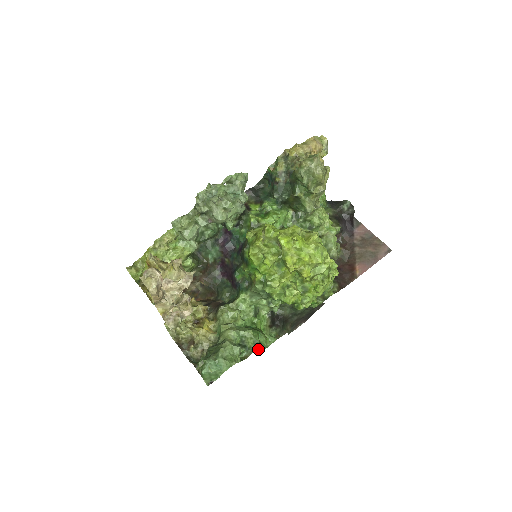
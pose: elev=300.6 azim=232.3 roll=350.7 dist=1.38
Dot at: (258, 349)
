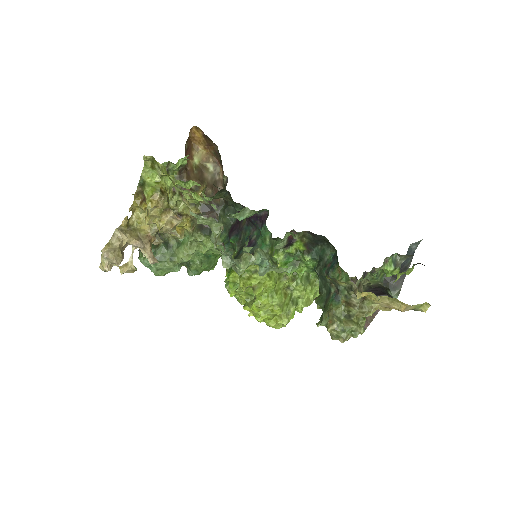
Dot at: occluded
